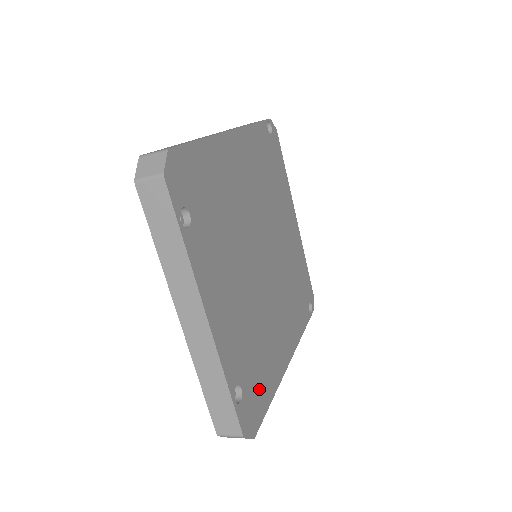
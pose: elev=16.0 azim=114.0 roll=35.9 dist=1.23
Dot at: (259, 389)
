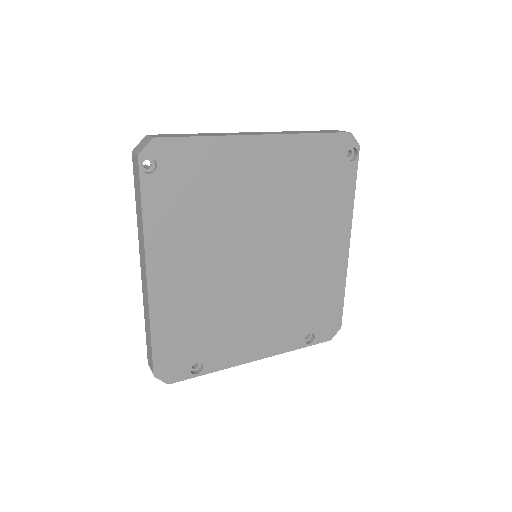
Dot at: (326, 309)
